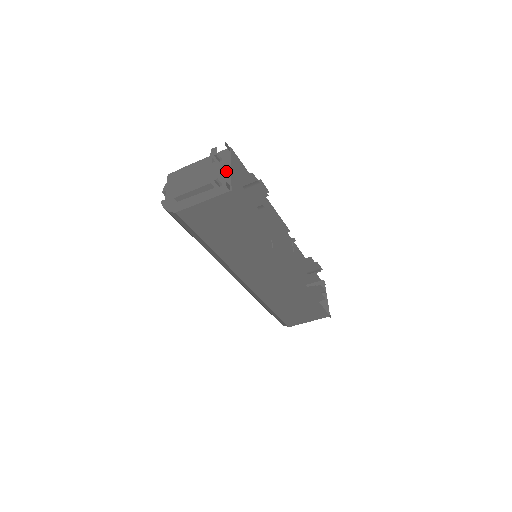
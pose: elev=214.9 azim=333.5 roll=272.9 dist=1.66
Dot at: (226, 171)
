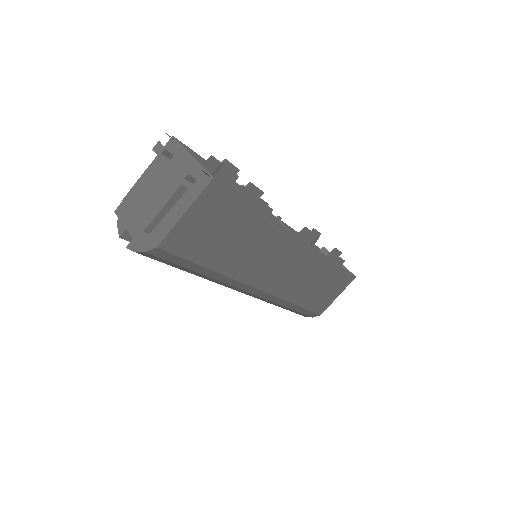
Dot at: (188, 162)
